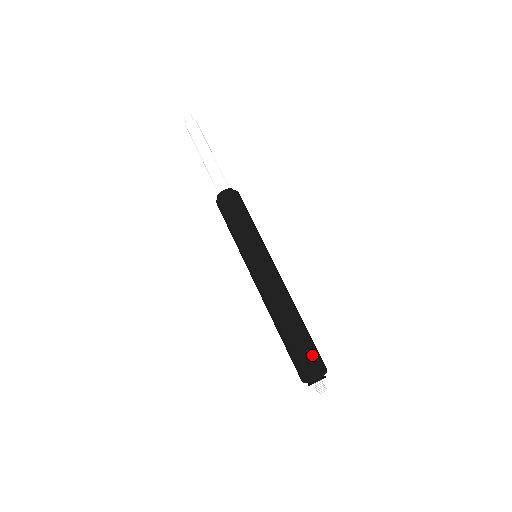
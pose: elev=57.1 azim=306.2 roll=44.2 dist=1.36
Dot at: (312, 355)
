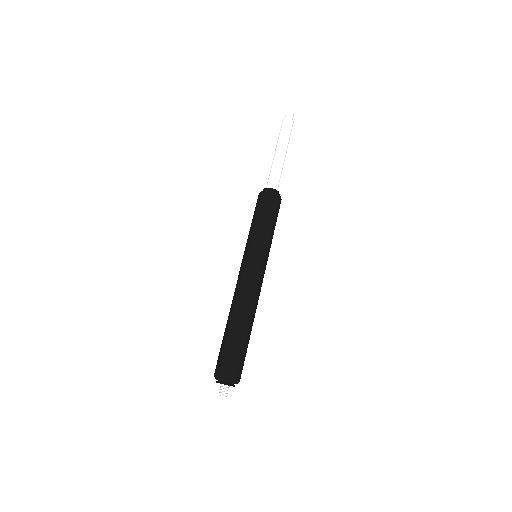
Dot at: (242, 363)
